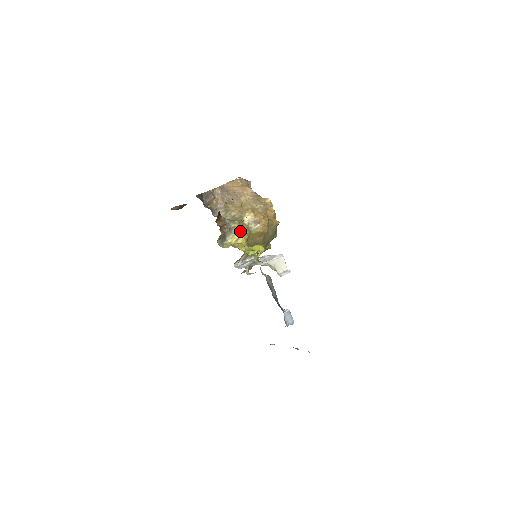
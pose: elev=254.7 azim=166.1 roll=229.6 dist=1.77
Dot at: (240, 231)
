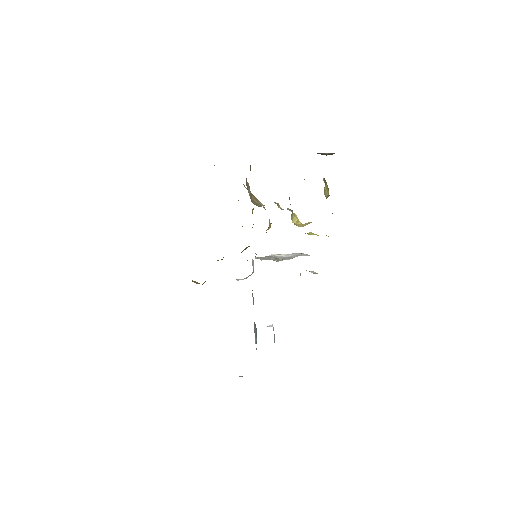
Dot at: occluded
